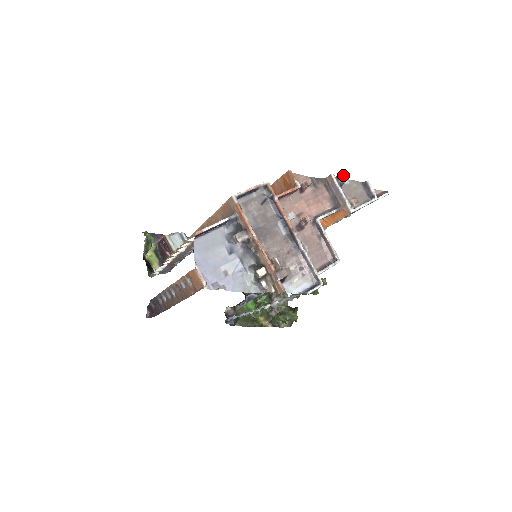
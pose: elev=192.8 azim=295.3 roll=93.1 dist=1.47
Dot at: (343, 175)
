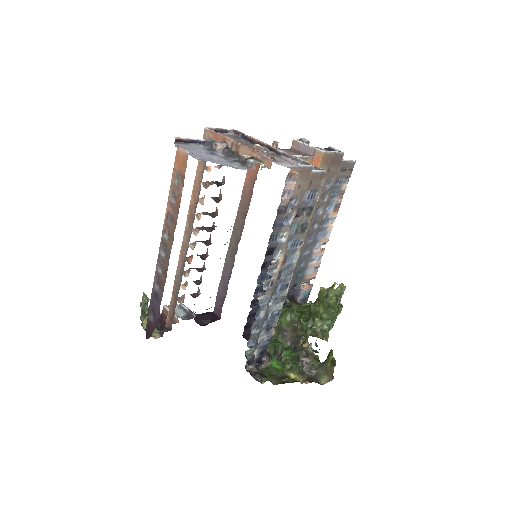
Dot at: (304, 138)
